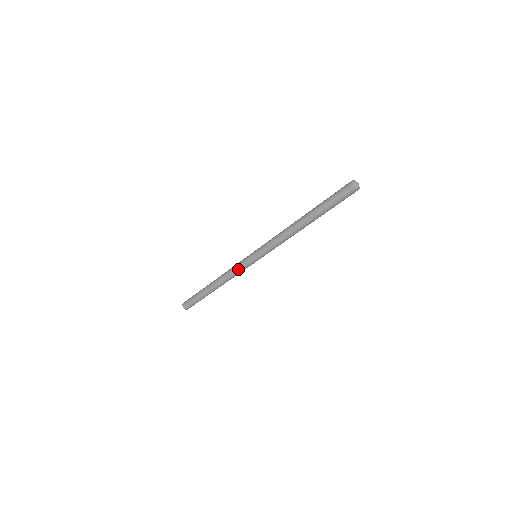
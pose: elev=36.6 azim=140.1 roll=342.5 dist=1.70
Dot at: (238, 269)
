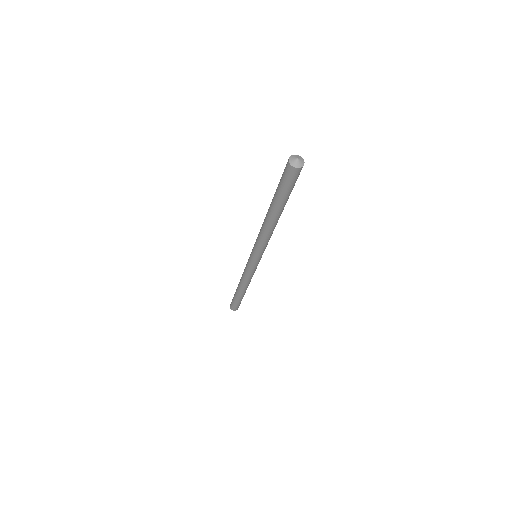
Dot at: (245, 268)
